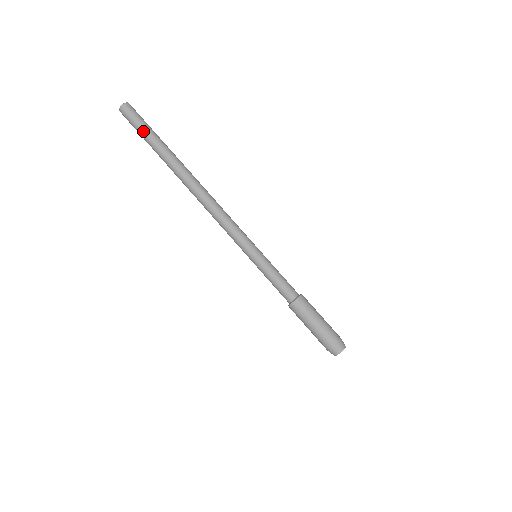
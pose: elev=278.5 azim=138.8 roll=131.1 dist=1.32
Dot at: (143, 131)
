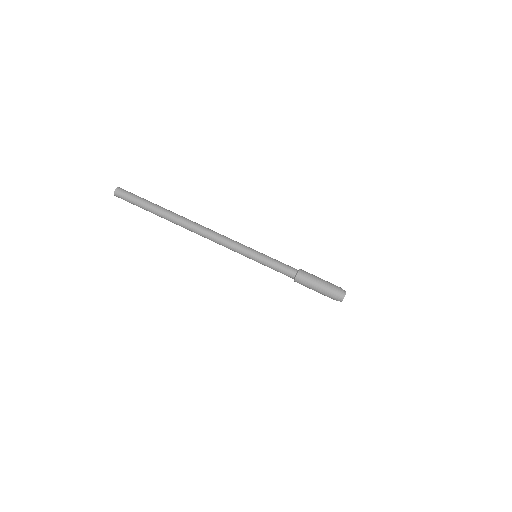
Dot at: (138, 203)
